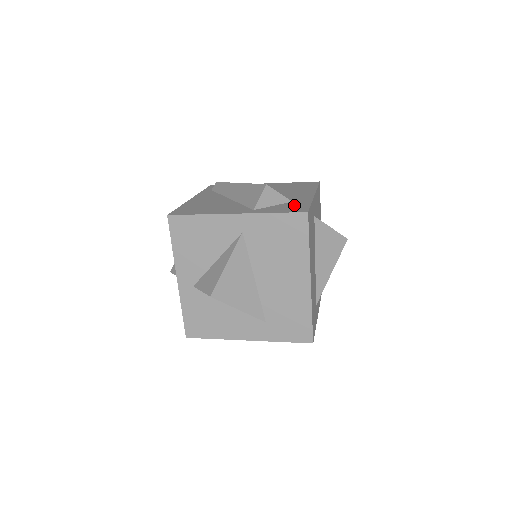
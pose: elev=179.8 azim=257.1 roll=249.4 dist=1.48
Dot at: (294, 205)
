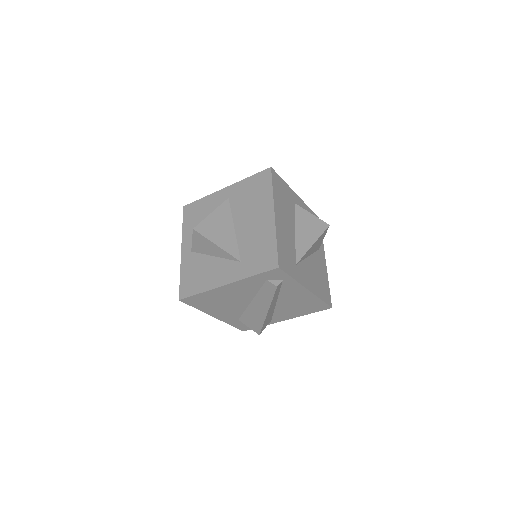
Dot at: occluded
